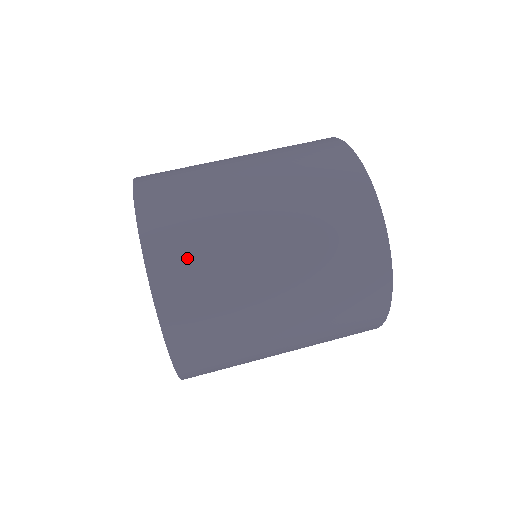
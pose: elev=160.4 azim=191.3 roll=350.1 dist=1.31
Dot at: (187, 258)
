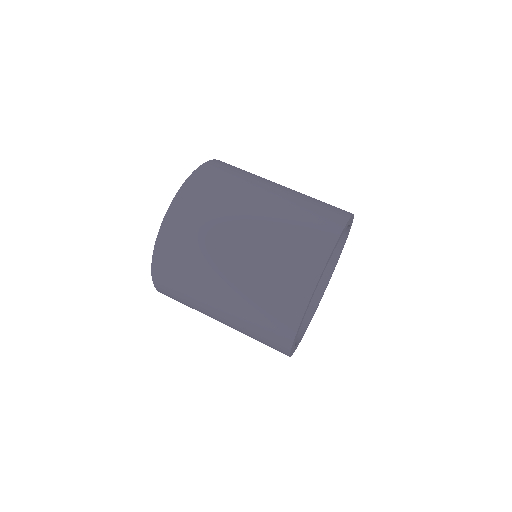
Dot at: (174, 277)
